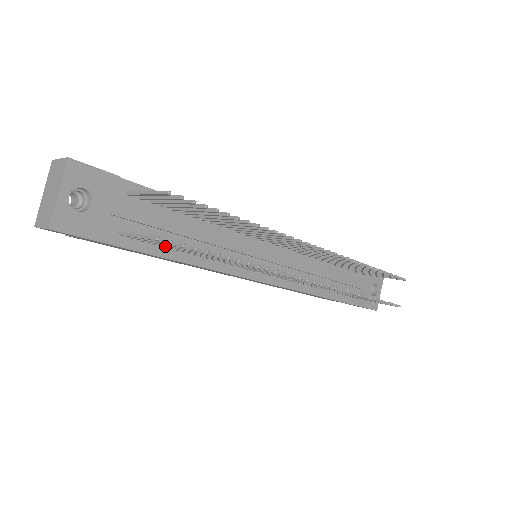
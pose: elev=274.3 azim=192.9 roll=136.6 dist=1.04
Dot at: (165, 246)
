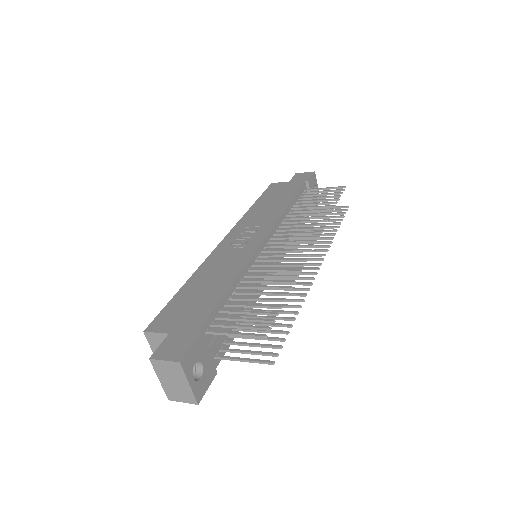
Dot at: (245, 337)
